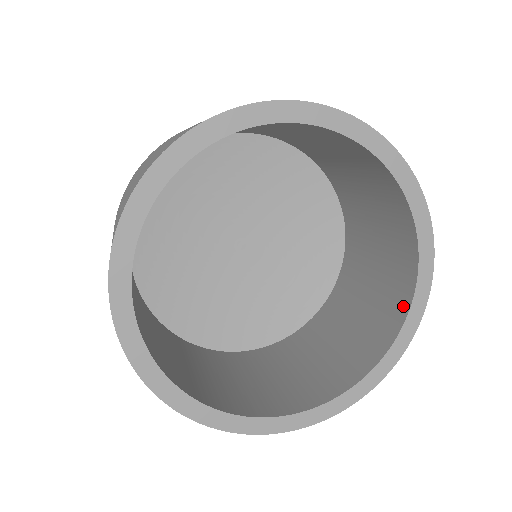
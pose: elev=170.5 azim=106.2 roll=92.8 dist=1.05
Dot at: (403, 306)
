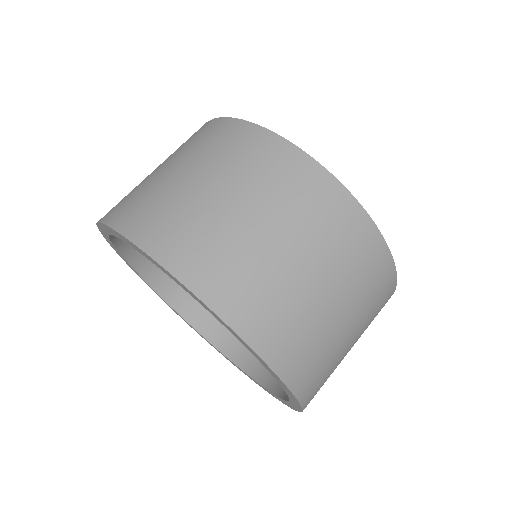
Dot at: occluded
